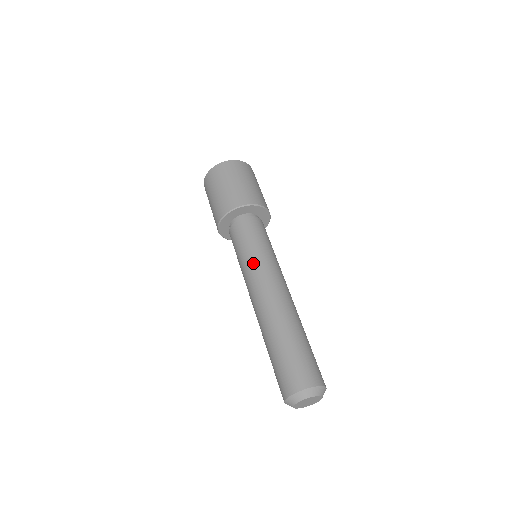
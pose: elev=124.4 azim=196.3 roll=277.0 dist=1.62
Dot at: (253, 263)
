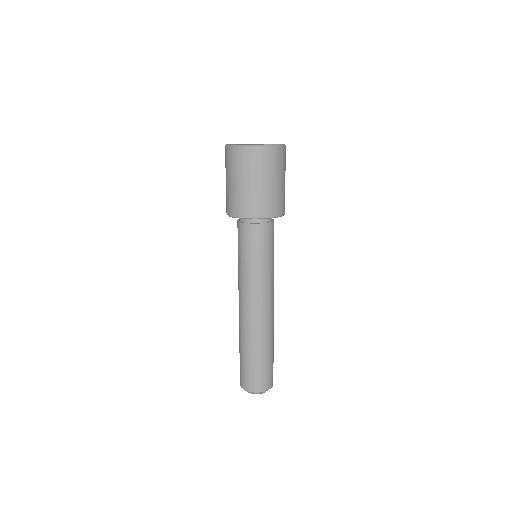
Dot at: (247, 278)
